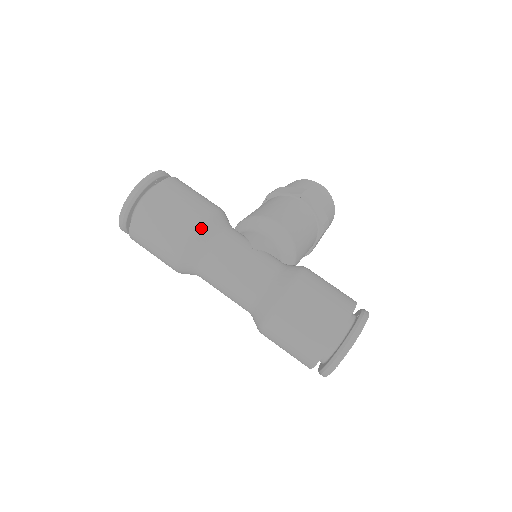
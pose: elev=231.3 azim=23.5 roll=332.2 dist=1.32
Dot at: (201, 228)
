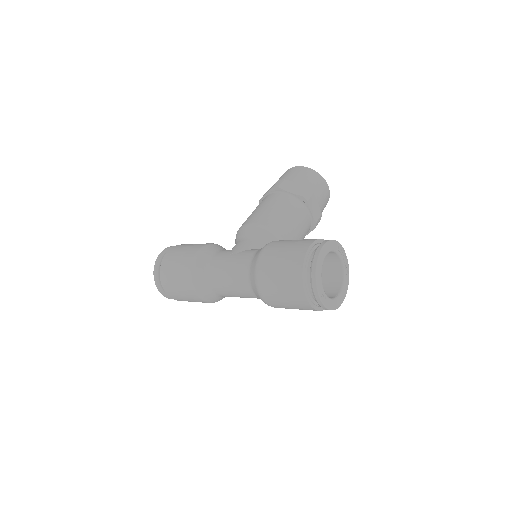
Dot at: (194, 266)
